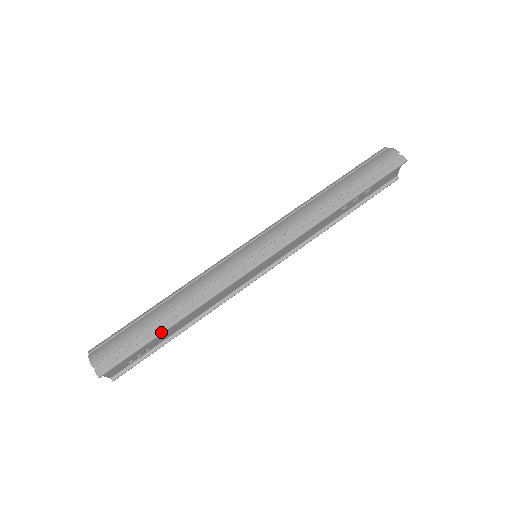
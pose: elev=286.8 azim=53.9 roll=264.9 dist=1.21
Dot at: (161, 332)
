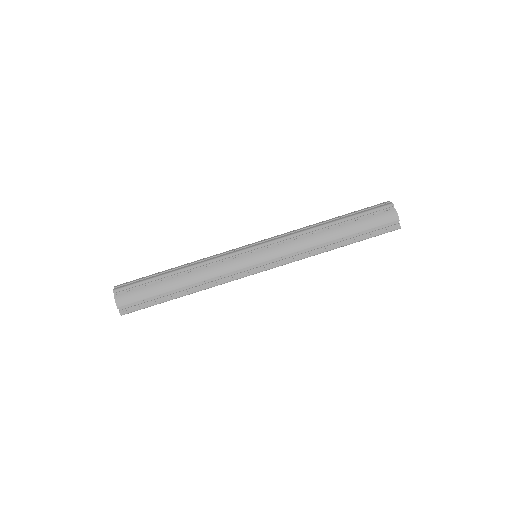
Dot at: (172, 299)
